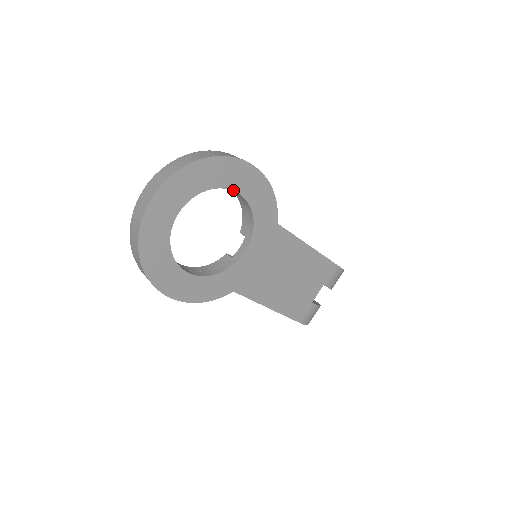
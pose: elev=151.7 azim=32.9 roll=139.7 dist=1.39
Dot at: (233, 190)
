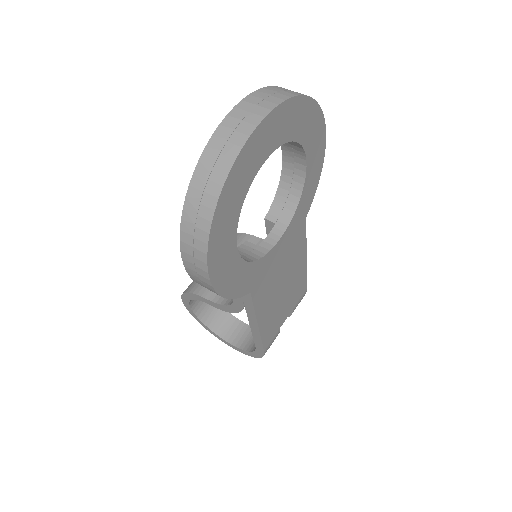
Dot at: (306, 155)
